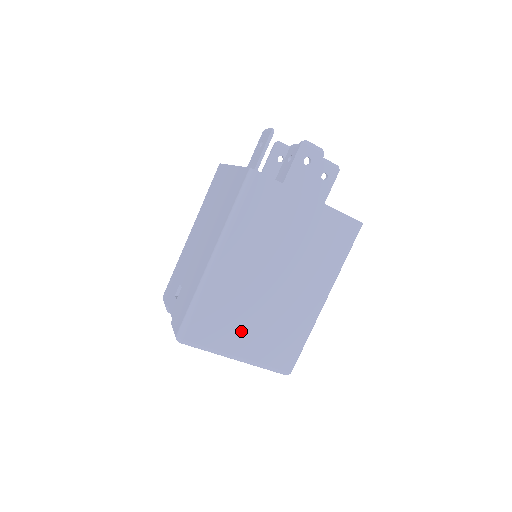
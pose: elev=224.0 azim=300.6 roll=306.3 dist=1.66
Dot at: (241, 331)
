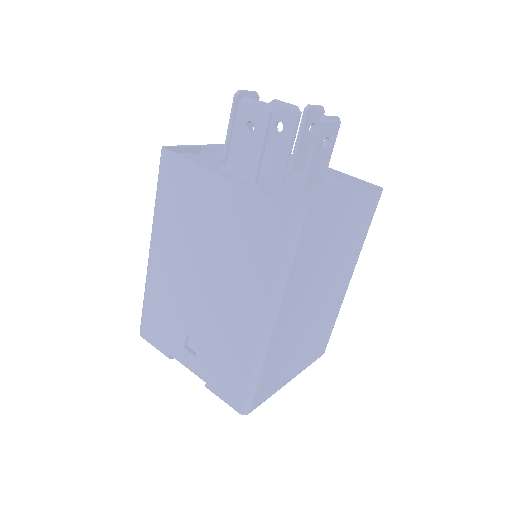
Dot at: (293, 361)
